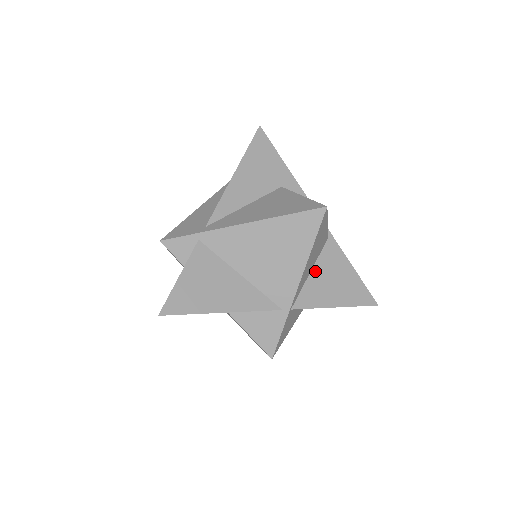
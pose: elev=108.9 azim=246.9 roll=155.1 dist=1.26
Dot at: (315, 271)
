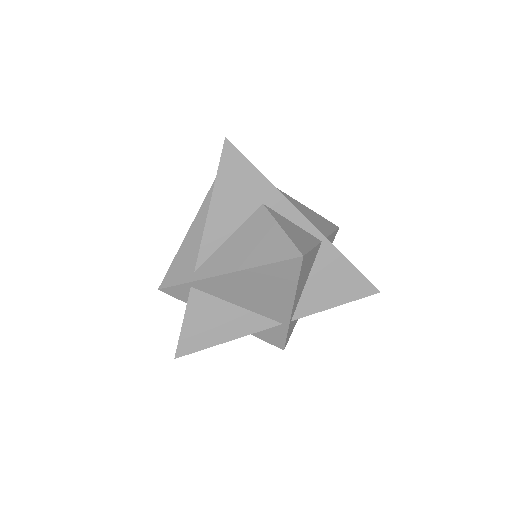
Dot at: (311, 280)
